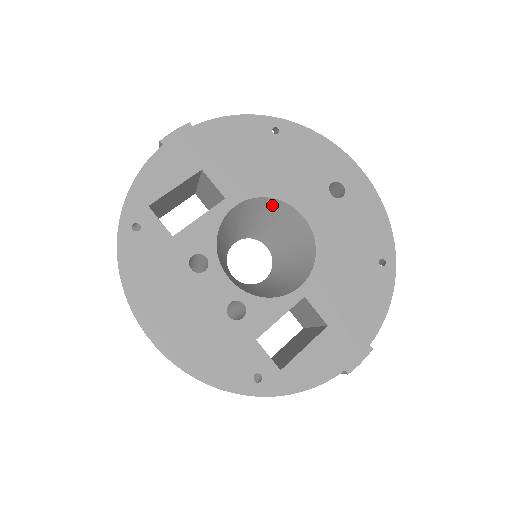
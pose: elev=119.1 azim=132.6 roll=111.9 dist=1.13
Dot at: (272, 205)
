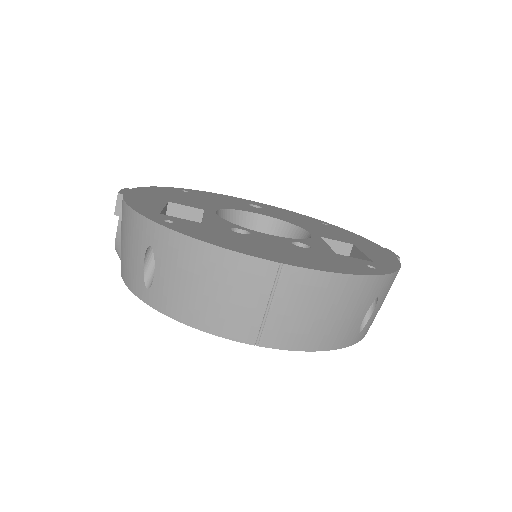
Dot at: (232, 219)
